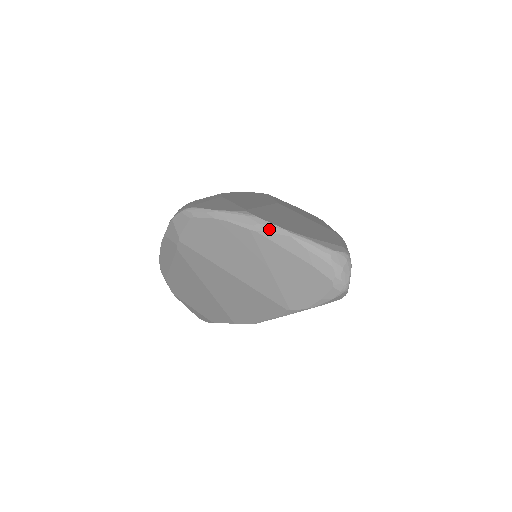
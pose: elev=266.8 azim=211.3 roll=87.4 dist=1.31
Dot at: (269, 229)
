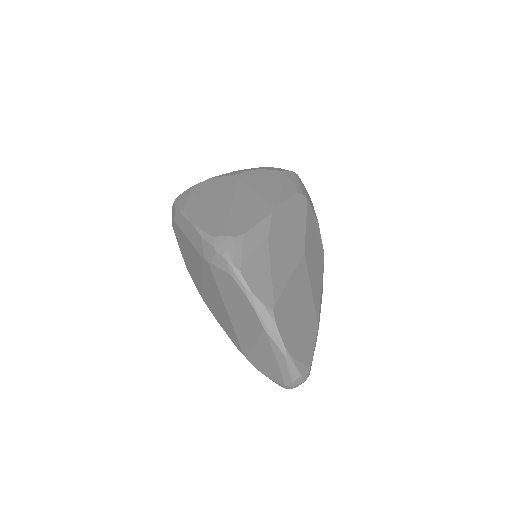
Dot at: (276, 340)
